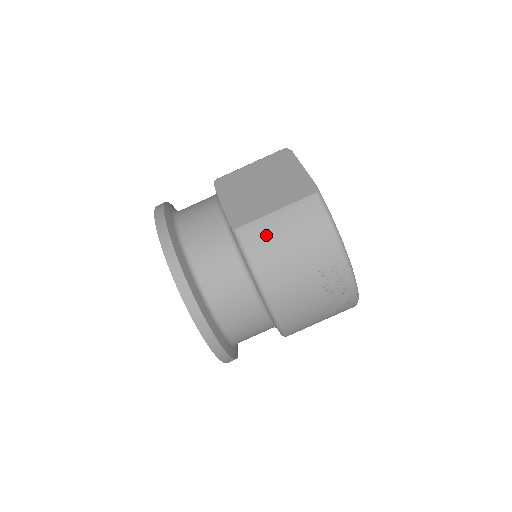
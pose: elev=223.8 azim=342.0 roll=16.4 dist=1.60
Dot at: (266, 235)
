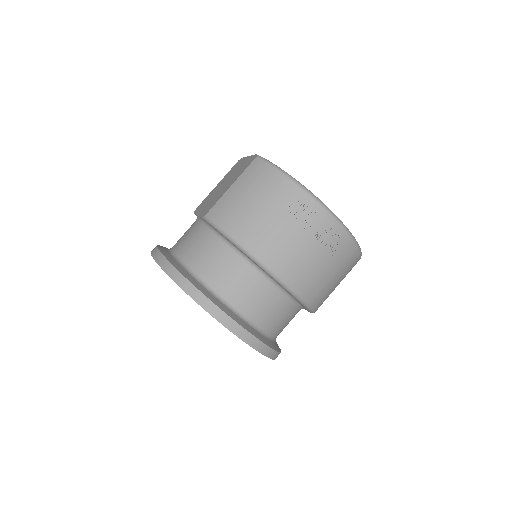
Dot at: (229, 205)
